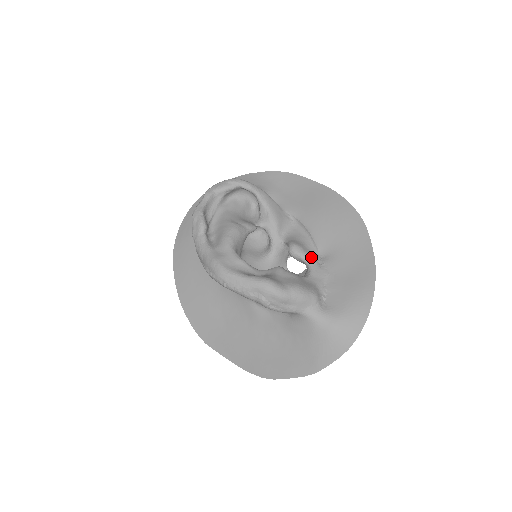
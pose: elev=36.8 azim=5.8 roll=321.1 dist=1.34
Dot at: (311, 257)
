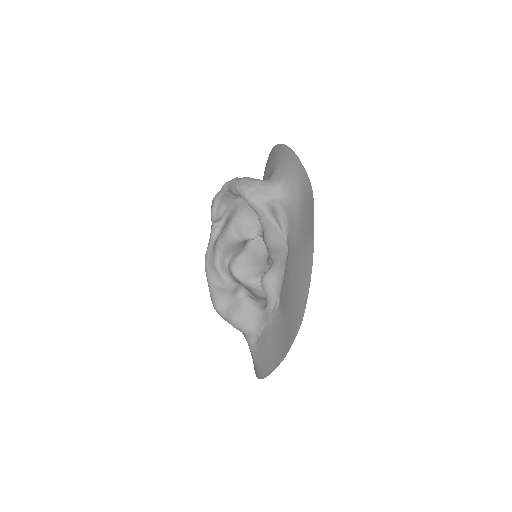
Dot at: (271, 299)
